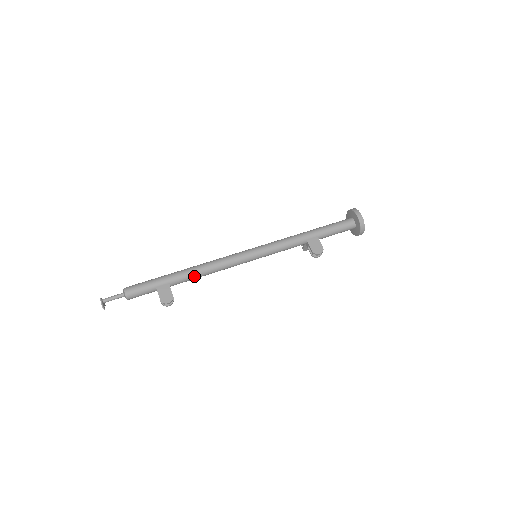
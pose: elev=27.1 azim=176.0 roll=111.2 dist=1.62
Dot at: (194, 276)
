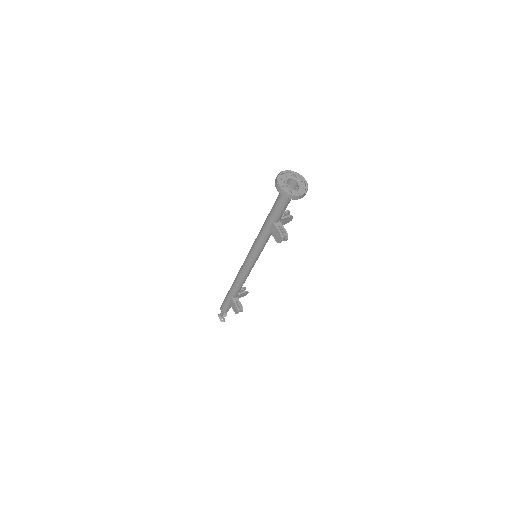
Dot at: (237, 289)
